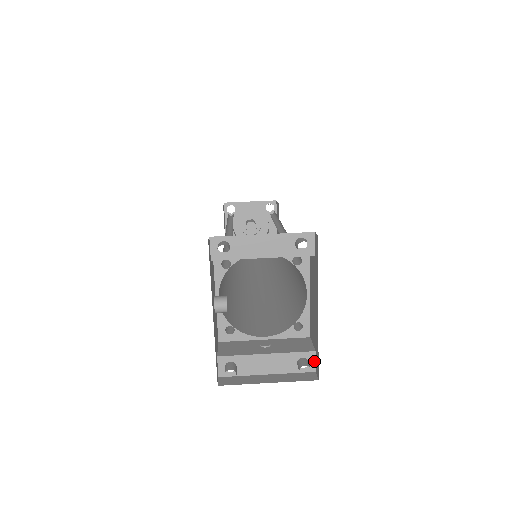
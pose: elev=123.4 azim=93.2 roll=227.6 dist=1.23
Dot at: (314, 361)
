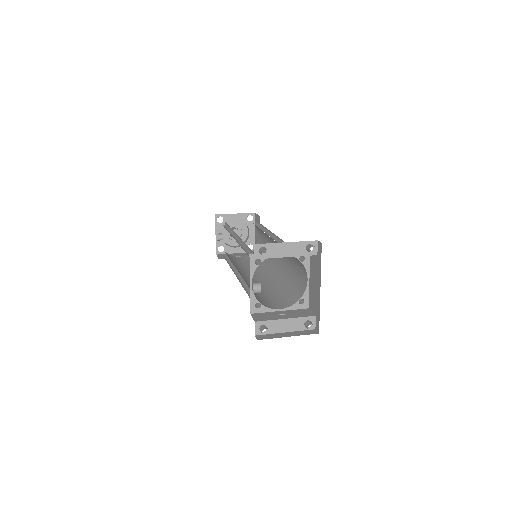
Dot at: (315, 322)
